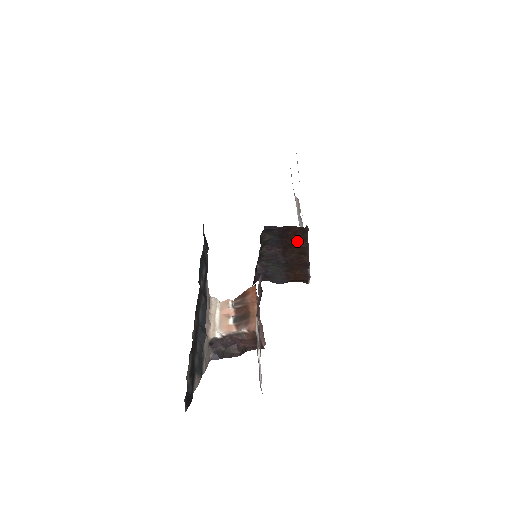
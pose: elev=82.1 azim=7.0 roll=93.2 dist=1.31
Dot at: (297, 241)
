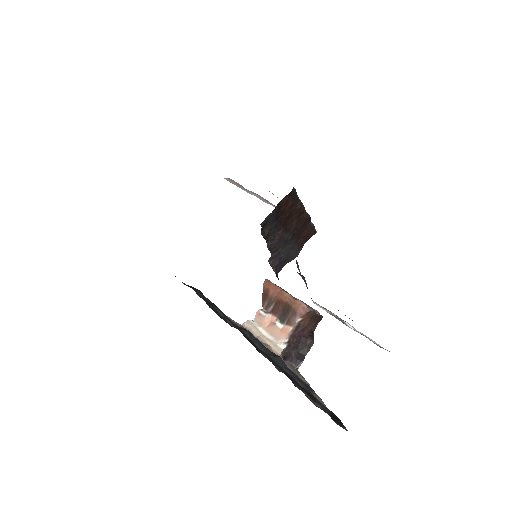
Dot at: (292, 208)
